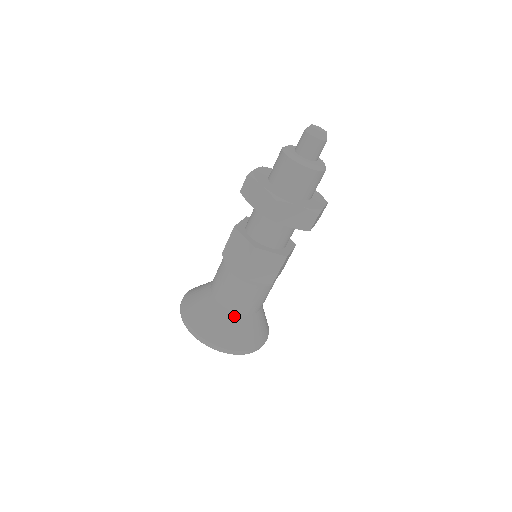
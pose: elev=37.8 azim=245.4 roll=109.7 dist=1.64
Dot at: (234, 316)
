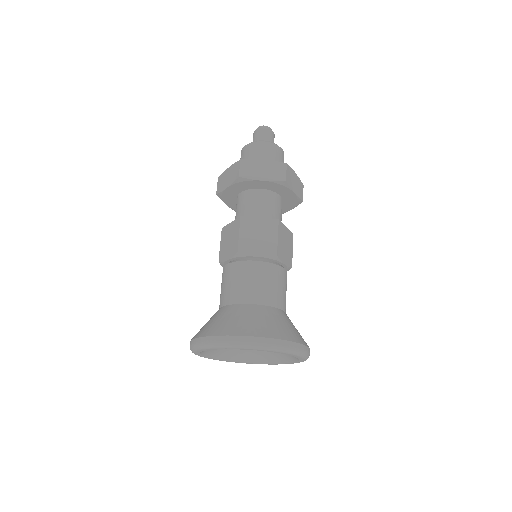
Dot at: (248, 307)
